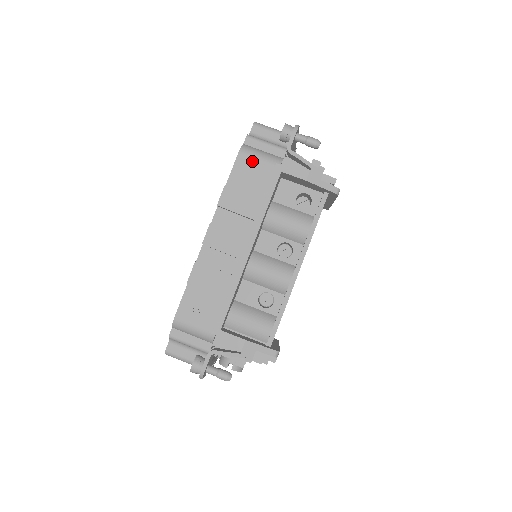
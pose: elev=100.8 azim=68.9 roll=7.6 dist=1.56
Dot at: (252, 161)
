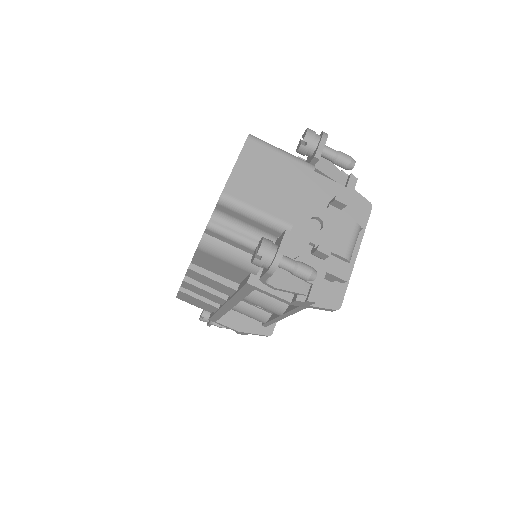
Dot at: (217, 260)
